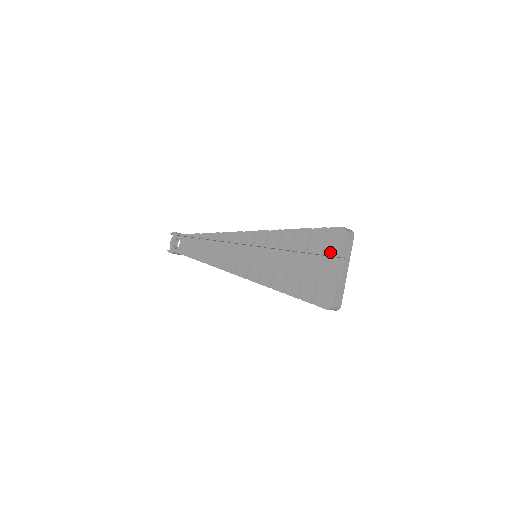
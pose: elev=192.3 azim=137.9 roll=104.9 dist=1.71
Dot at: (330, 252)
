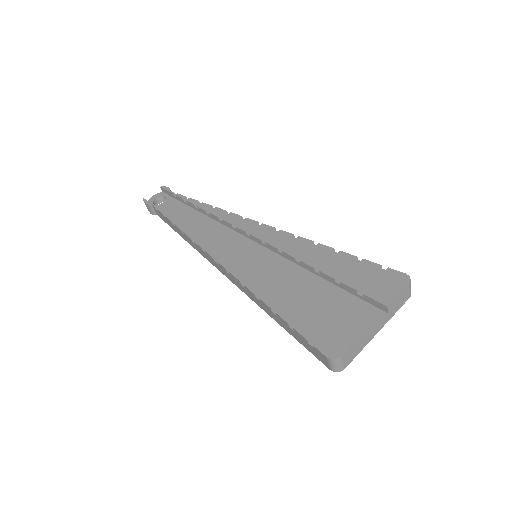
Dot at: (372, 293)
